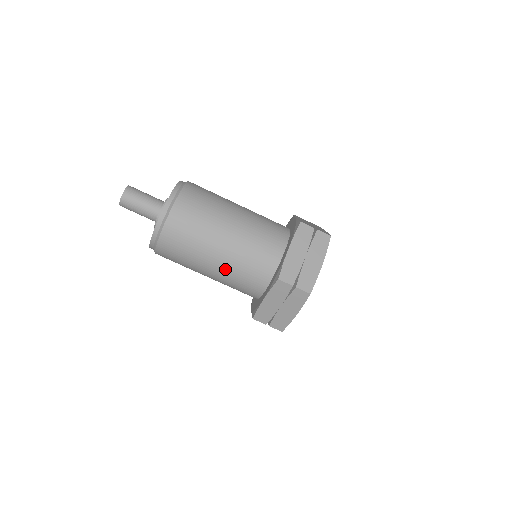
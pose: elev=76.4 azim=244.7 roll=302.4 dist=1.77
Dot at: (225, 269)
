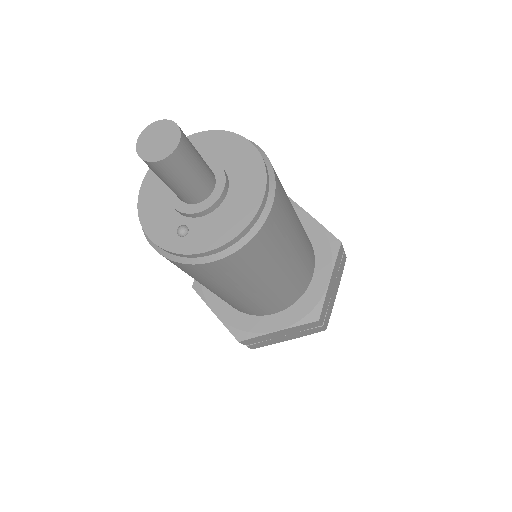
Dot at: (259, 296)
